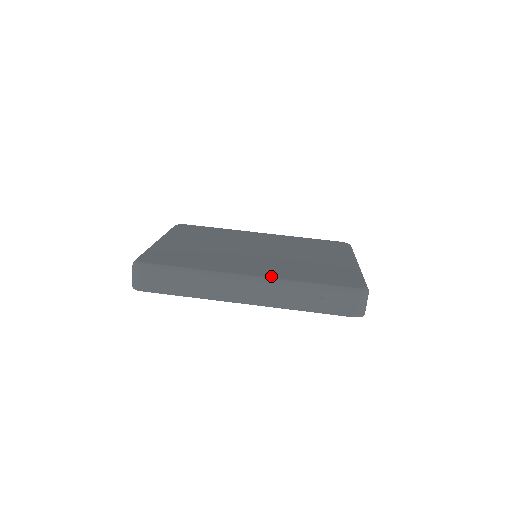
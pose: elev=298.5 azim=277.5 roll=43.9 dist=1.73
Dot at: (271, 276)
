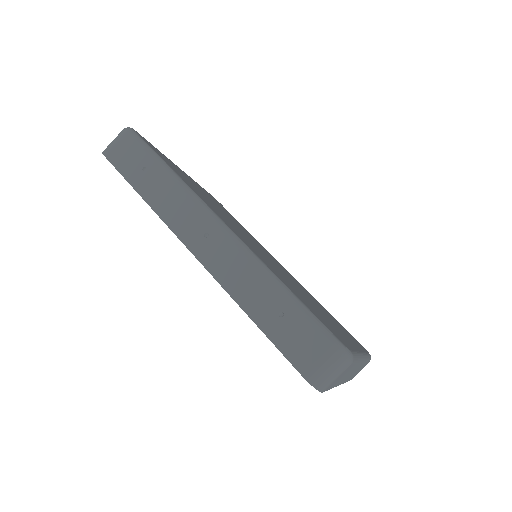
Dot at: (247, 245)
